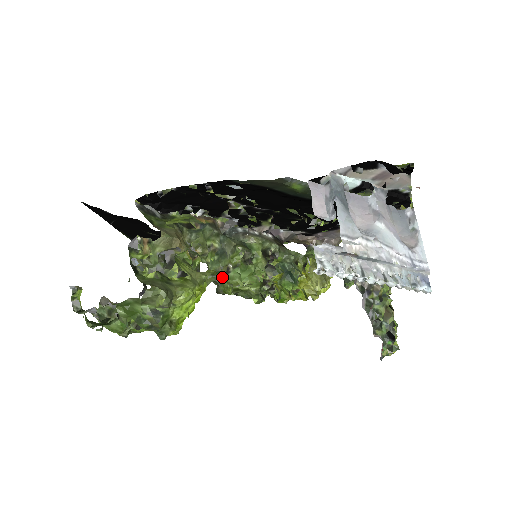
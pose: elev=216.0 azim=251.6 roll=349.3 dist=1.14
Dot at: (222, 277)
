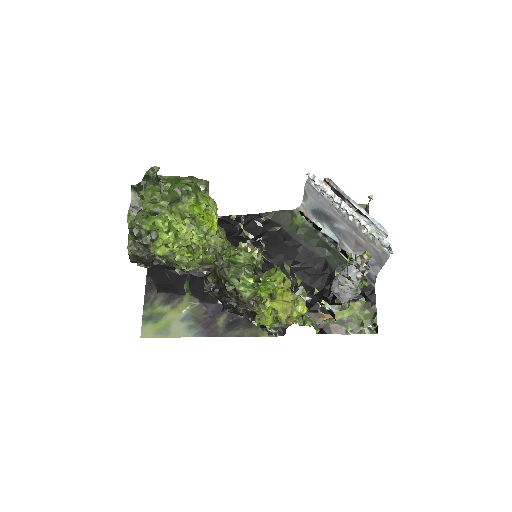
Dot at: occluded
